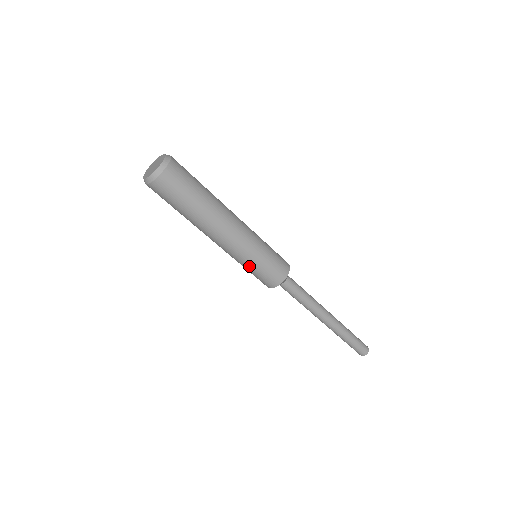
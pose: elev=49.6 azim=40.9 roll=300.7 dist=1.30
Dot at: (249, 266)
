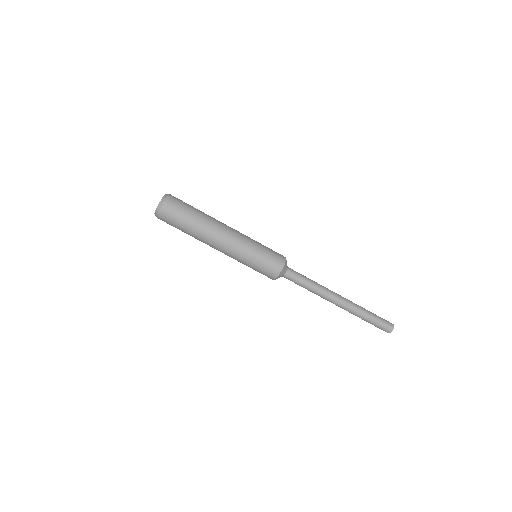
Dot at: (255, 254)
